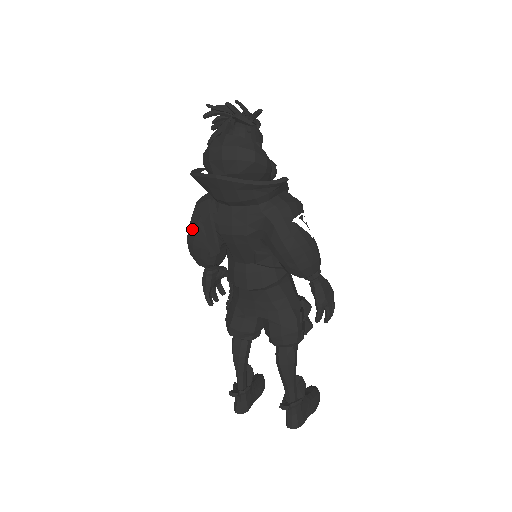
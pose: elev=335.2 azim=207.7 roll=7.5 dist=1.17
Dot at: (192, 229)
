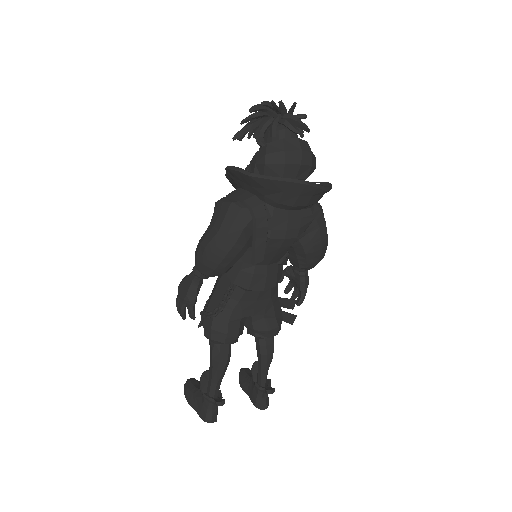
Dot at: (233, 236)
